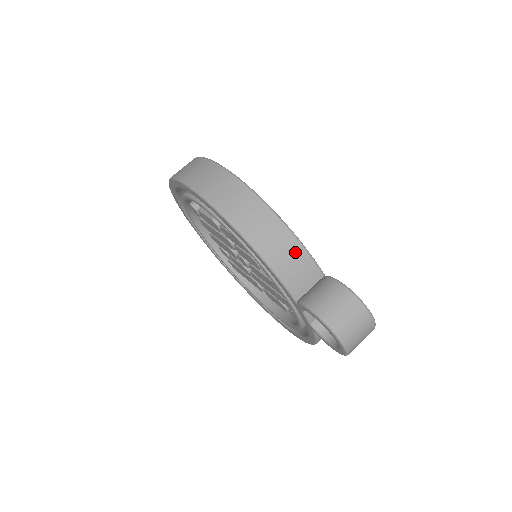
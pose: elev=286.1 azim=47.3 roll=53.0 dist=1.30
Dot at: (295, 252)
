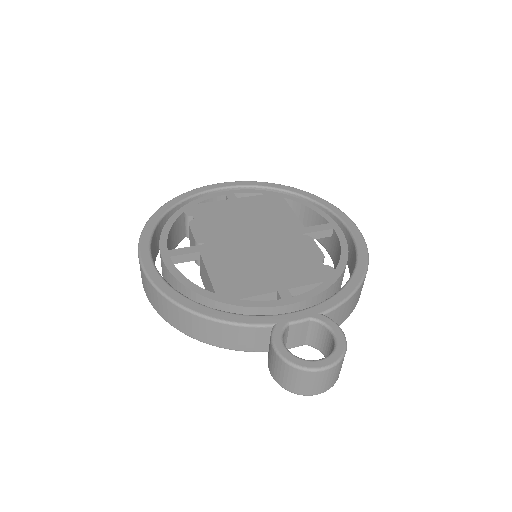
Dot at: (230, 331)
